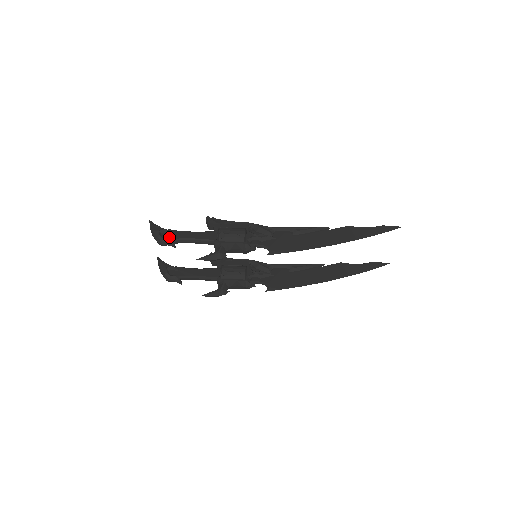
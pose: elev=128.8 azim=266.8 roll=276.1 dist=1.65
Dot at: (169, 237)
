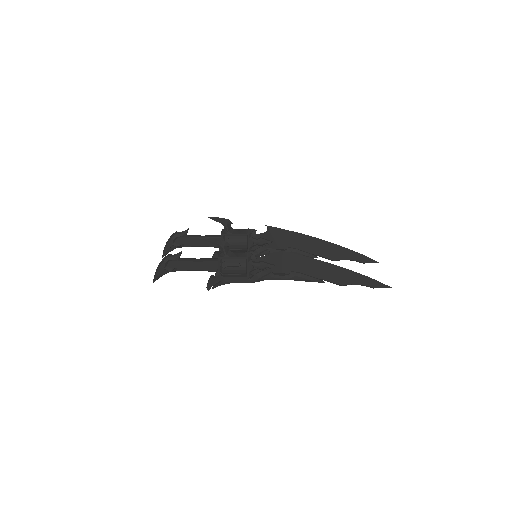
Dot at: occluded
